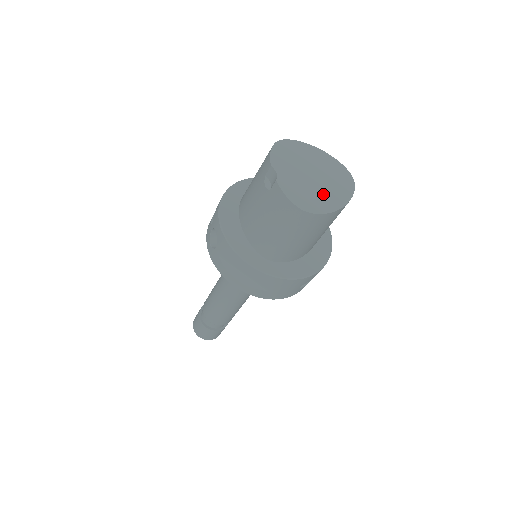
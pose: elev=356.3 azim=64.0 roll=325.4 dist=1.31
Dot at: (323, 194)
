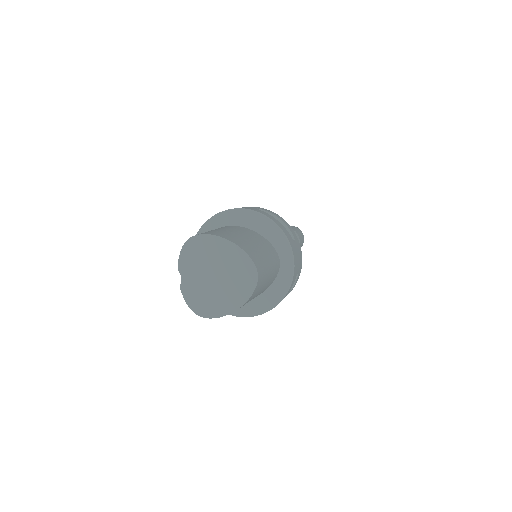
Dot at: (220, 297)
